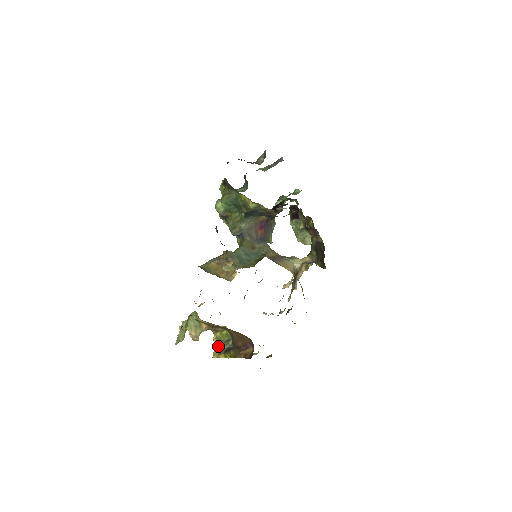
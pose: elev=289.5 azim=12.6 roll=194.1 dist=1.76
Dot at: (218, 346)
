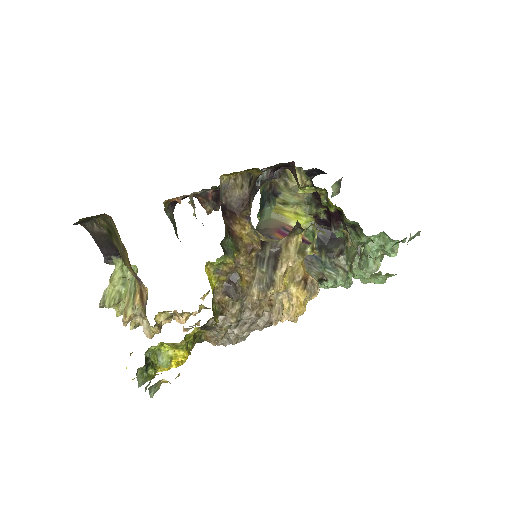
Dot at: occluded
